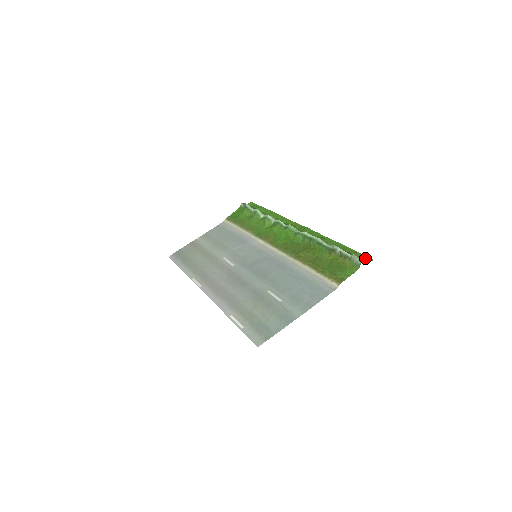
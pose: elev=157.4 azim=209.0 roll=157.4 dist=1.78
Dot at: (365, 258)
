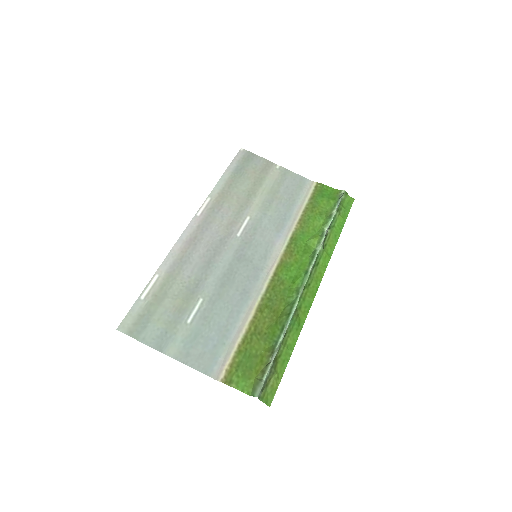
Dot at: (270, 395)
